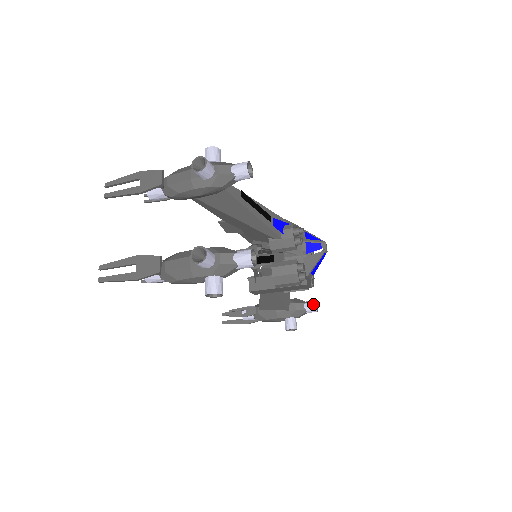
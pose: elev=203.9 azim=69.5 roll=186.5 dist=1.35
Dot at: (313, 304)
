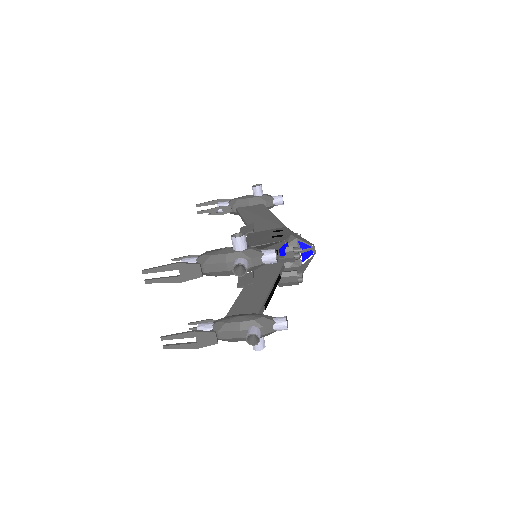
Dot at: occluded
